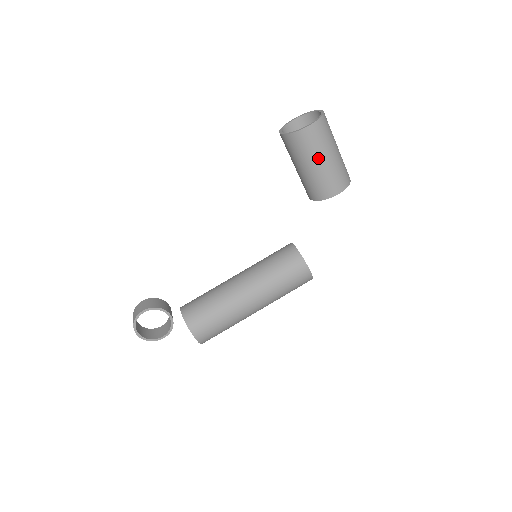
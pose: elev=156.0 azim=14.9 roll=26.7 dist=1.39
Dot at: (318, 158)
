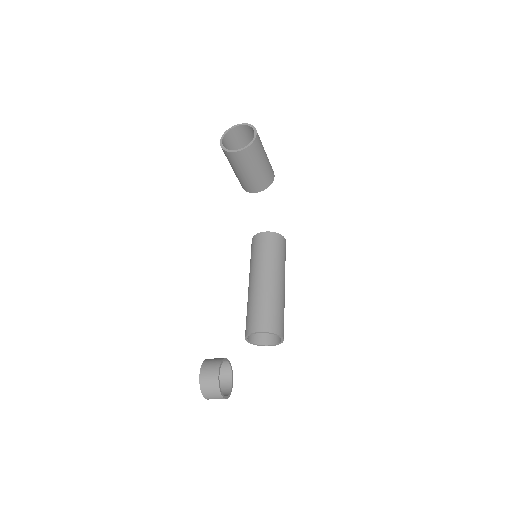
Dot at: (264, 156)
